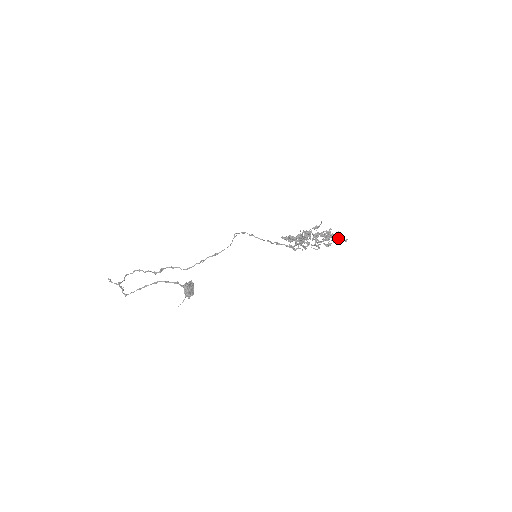
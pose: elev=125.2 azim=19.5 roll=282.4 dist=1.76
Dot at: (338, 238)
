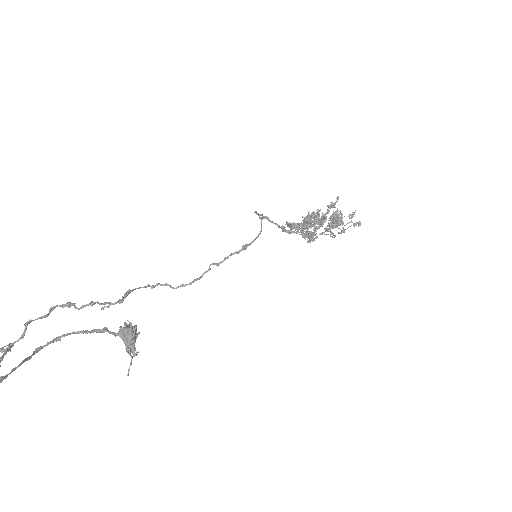
Dot at: occluded
